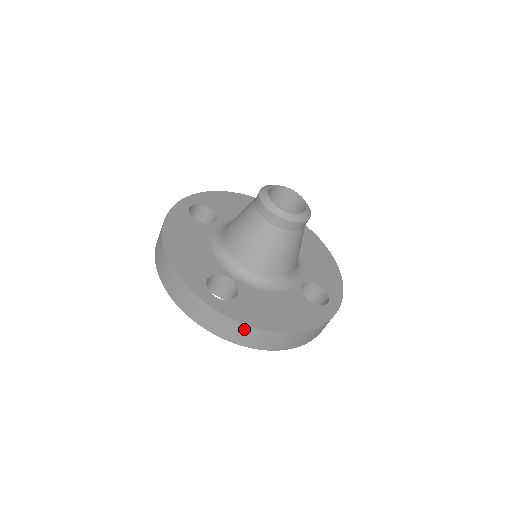
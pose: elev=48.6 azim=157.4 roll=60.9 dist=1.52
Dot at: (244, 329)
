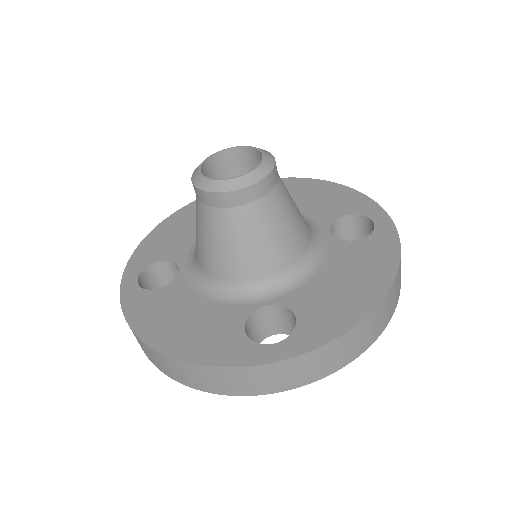
Dot at: occluded
